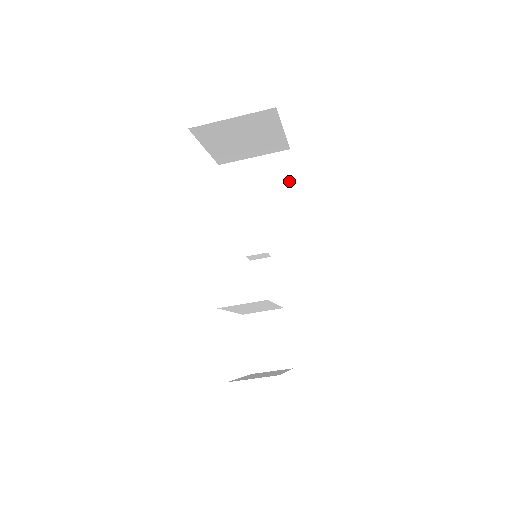
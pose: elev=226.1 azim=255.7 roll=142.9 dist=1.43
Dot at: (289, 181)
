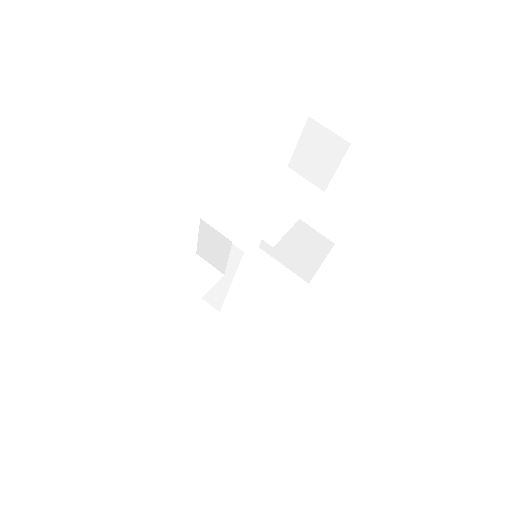
Dot at: occluded
